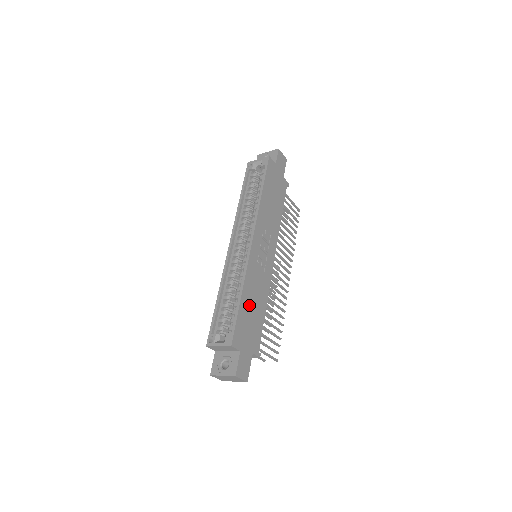
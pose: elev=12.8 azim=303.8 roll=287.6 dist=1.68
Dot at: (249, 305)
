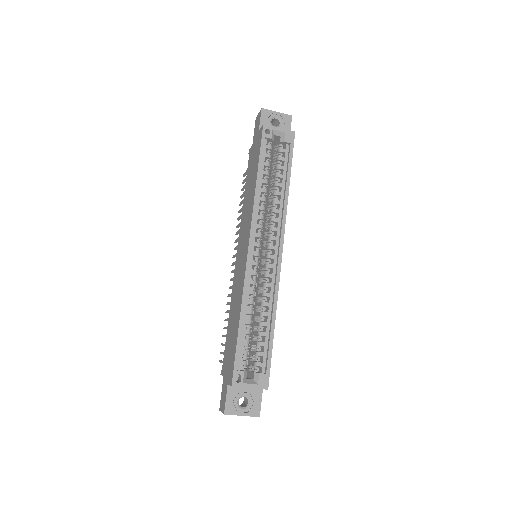
Dot at: occluded
